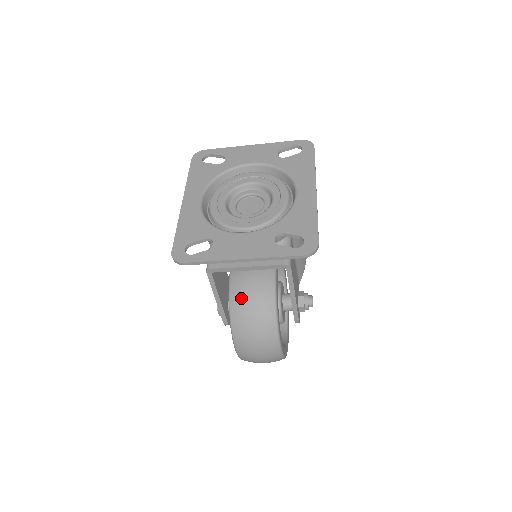
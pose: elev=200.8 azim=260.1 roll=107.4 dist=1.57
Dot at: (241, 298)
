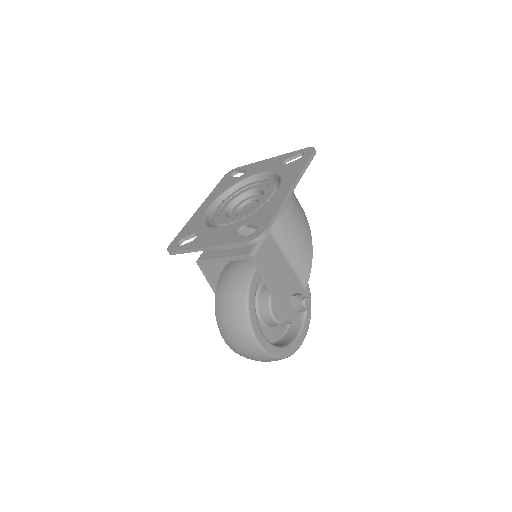
Dot at: (222, 288)
